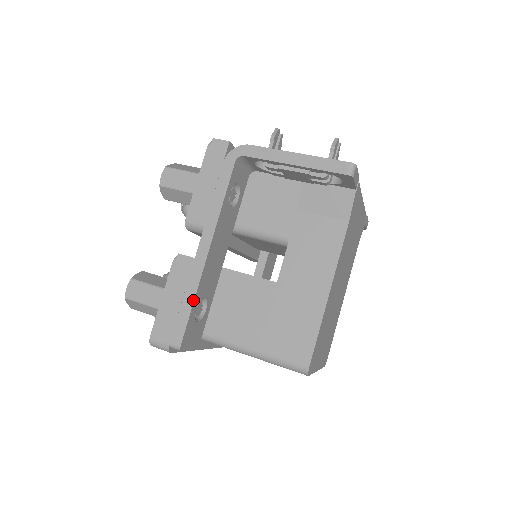
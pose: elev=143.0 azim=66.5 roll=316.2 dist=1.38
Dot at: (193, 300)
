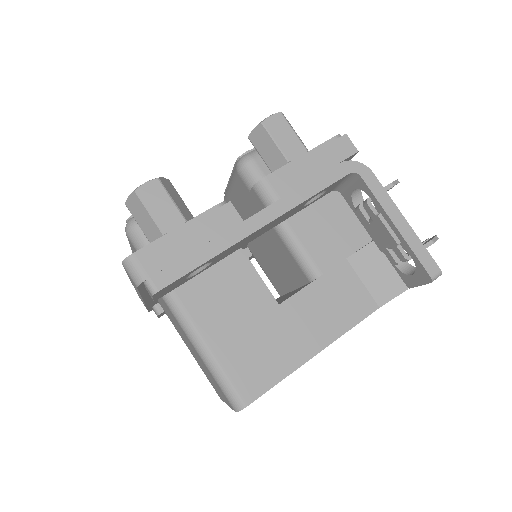
Dot at: (209, 258)
